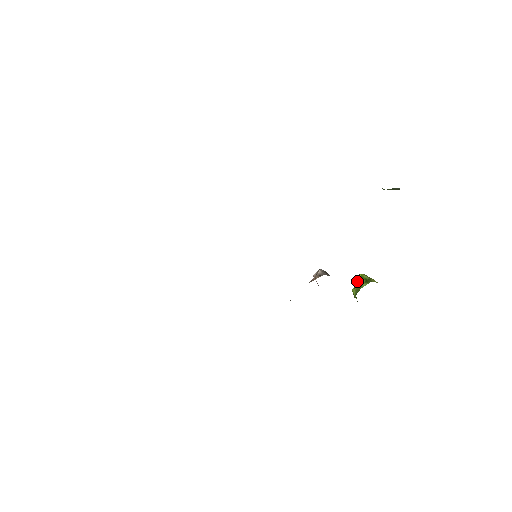
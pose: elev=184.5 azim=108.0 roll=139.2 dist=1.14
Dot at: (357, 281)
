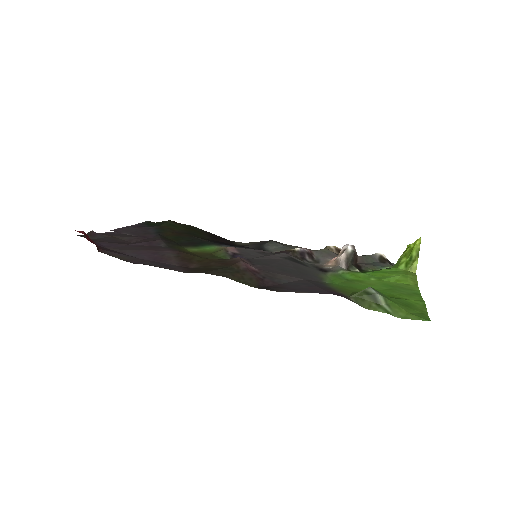
Dot at: (407, 250)
